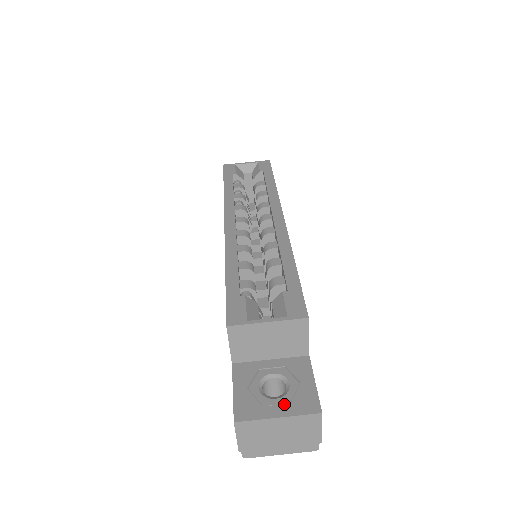
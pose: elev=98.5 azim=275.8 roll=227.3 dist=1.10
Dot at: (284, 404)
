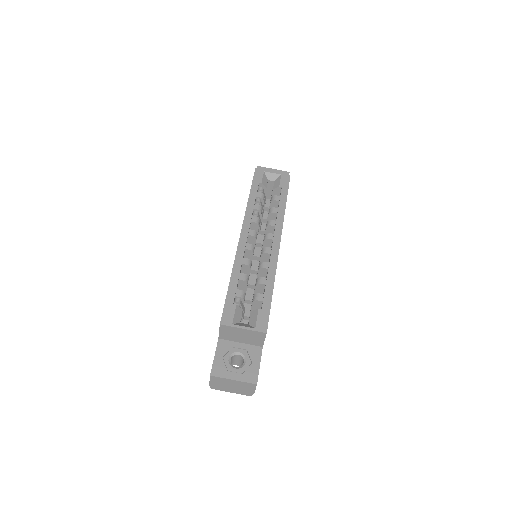
Dot at: (239, 373)
